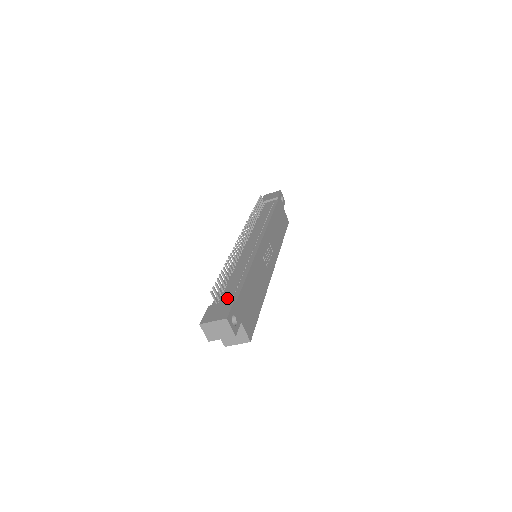
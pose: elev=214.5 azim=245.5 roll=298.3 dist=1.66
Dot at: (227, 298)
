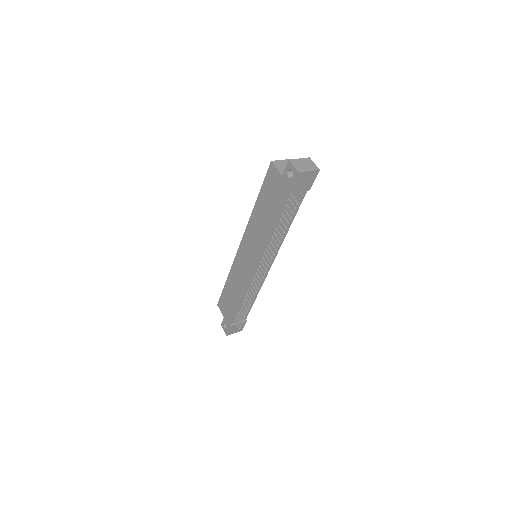
Dot at: occluded
